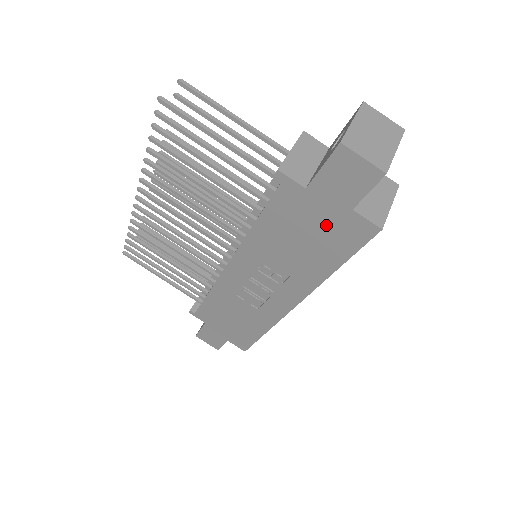
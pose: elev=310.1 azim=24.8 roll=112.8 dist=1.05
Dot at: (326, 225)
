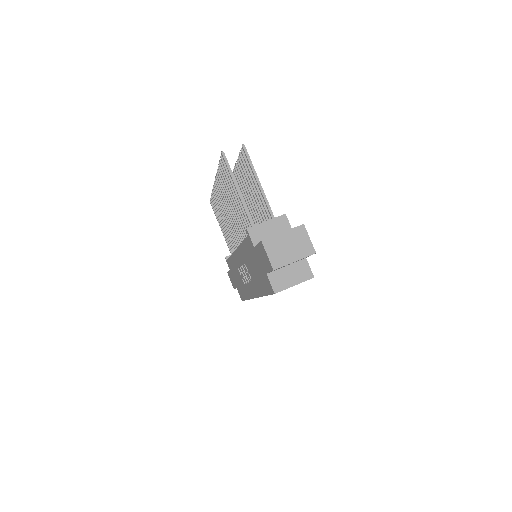
Dot at: (260, 271)
